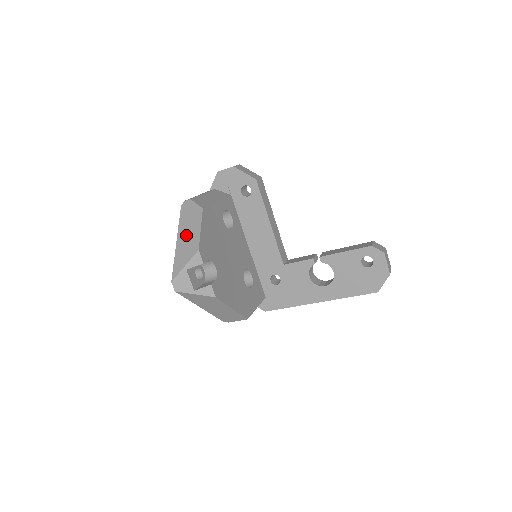
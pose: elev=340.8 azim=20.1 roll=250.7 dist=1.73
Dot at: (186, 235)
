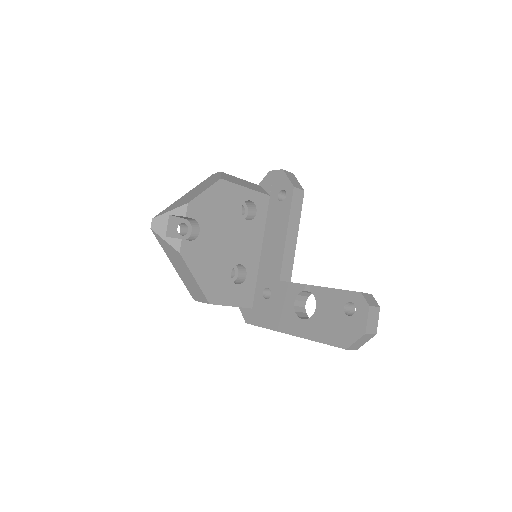
Dot at: (193, 192)
